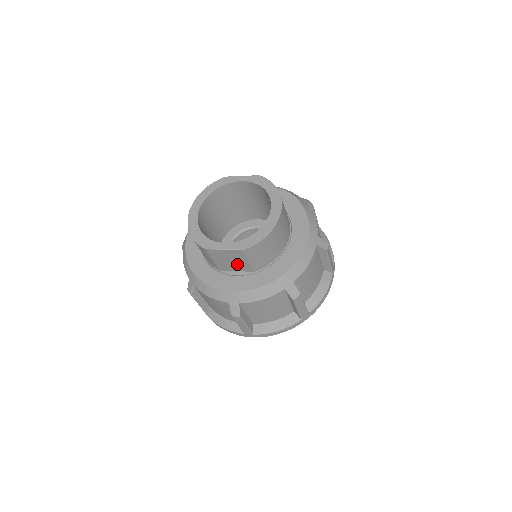
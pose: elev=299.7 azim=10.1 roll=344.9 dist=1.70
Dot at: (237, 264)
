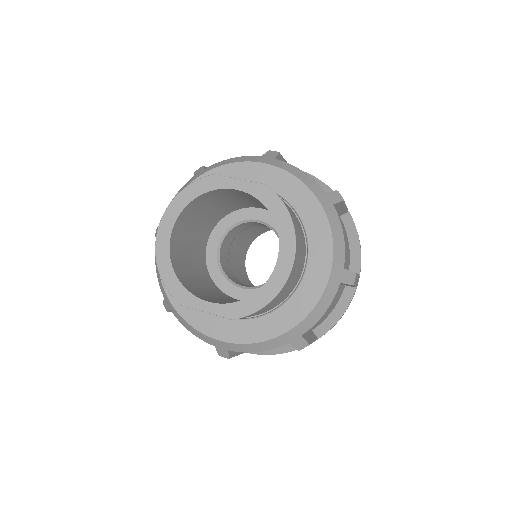
Dot at: occluded
